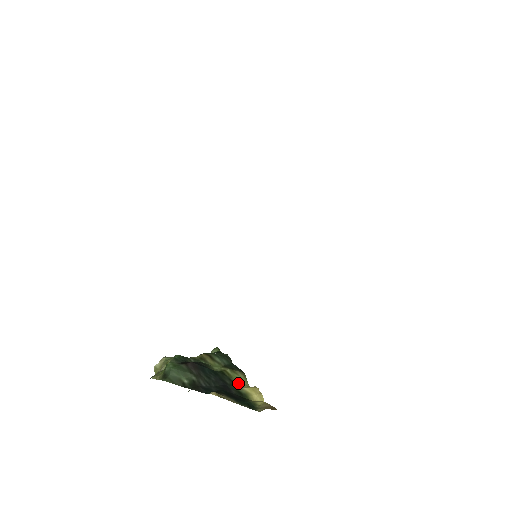
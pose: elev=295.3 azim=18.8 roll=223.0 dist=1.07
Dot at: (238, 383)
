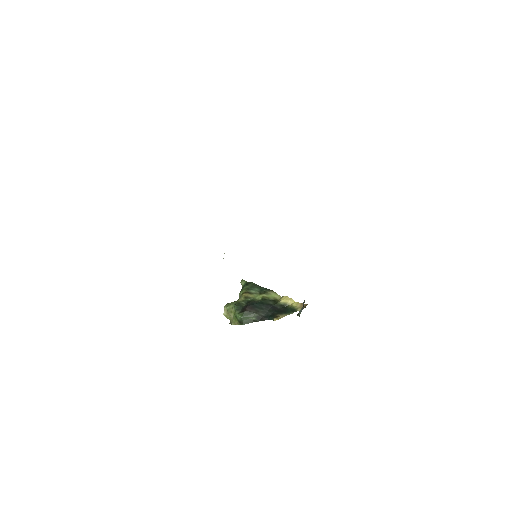
Dot at: (275, 299)
